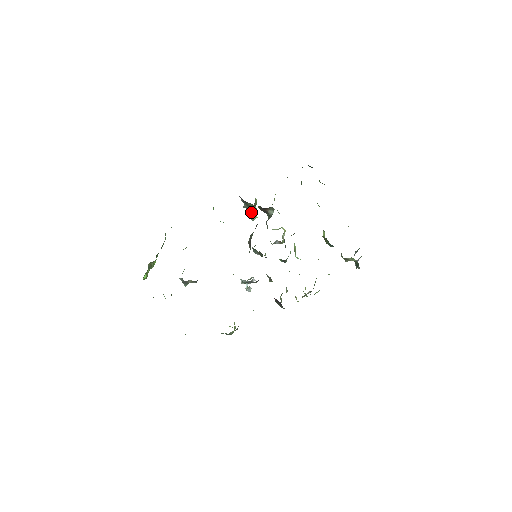
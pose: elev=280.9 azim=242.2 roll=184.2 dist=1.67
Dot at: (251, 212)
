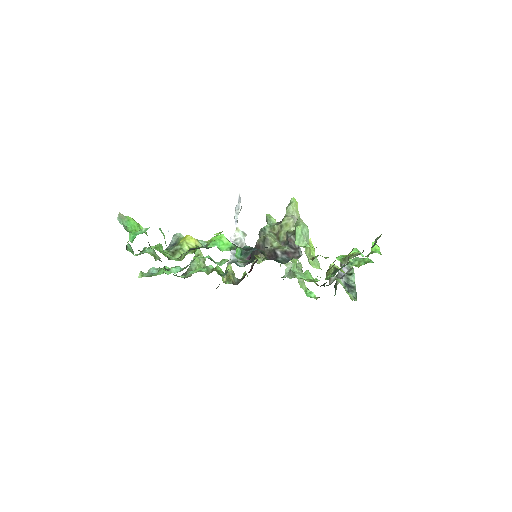
Dot at: occluded
